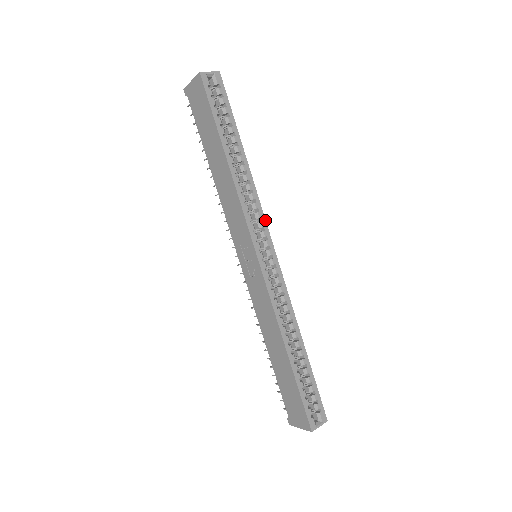
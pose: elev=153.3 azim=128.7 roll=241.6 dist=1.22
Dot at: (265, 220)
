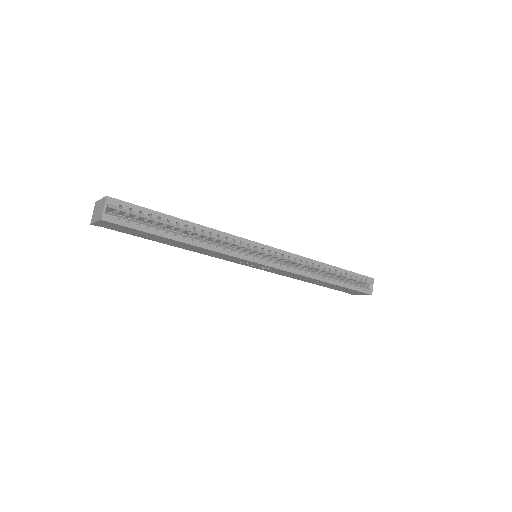
Dot at: (243, 239)
